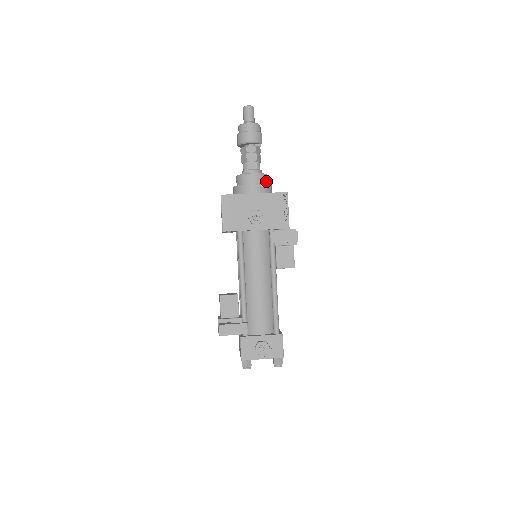
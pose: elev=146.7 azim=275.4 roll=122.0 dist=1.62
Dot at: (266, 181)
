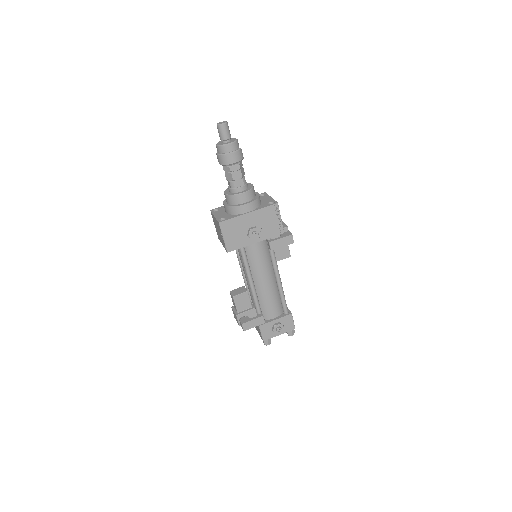
Dot at: (254, 193)
